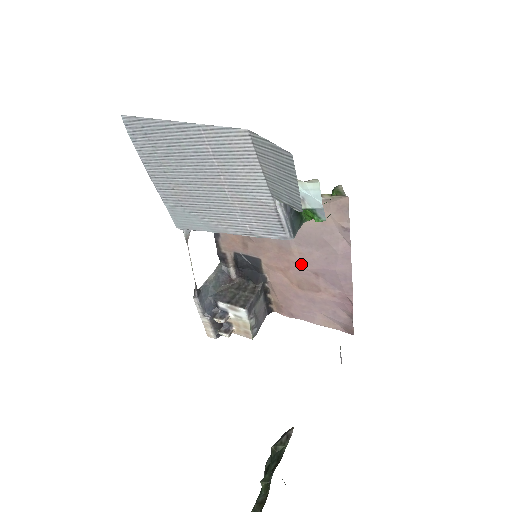
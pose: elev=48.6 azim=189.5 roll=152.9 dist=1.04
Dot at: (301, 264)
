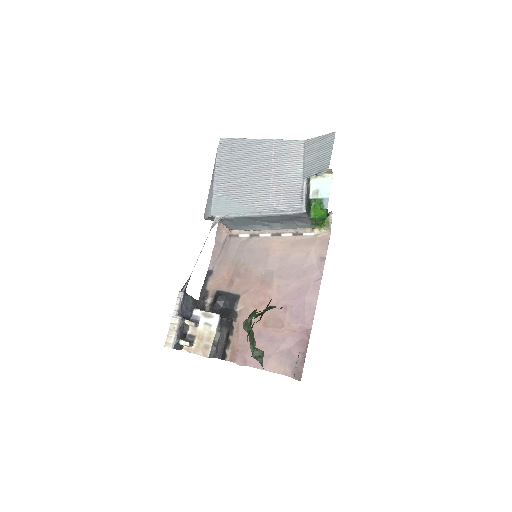
Dot at: (275, 298)
